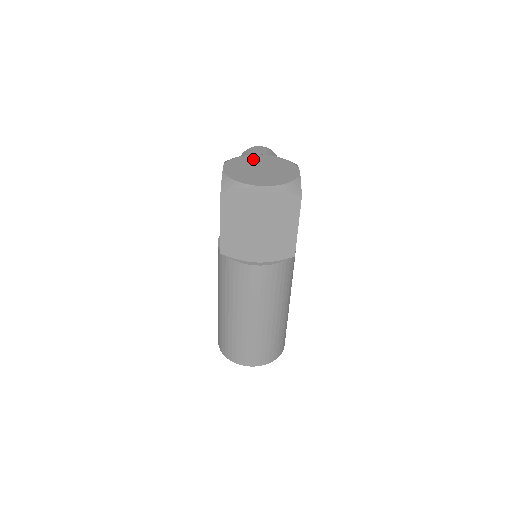
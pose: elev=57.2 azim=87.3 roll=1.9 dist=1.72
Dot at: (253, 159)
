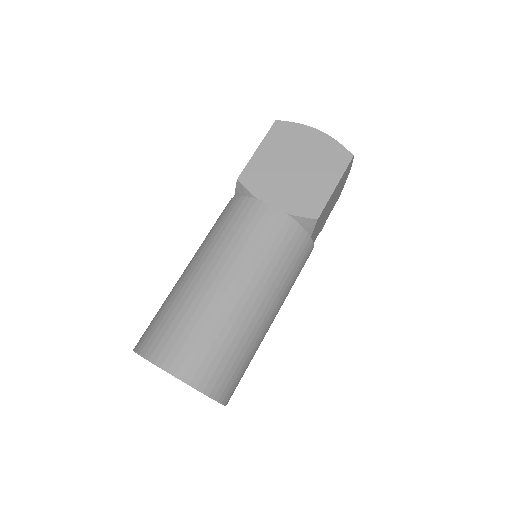
Dot at: occluded
